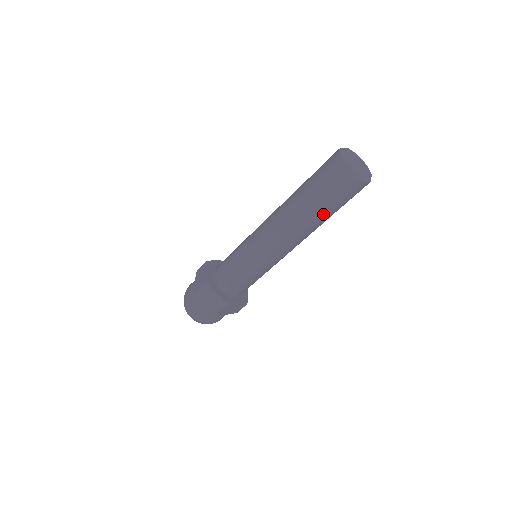
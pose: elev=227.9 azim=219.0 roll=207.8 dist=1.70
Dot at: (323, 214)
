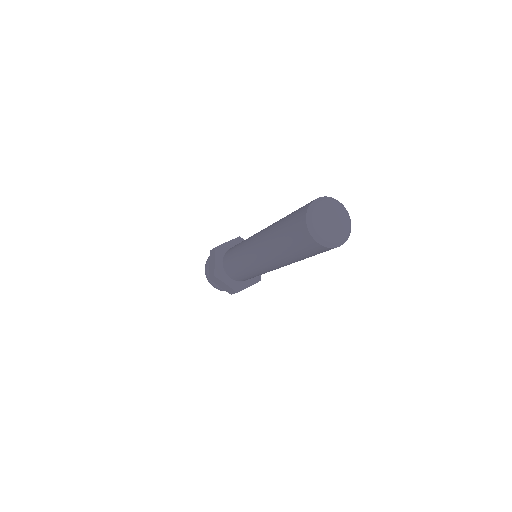
Dot at: (302, 259)
